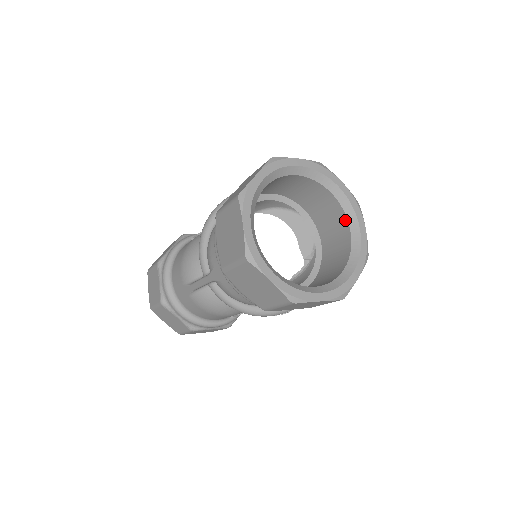
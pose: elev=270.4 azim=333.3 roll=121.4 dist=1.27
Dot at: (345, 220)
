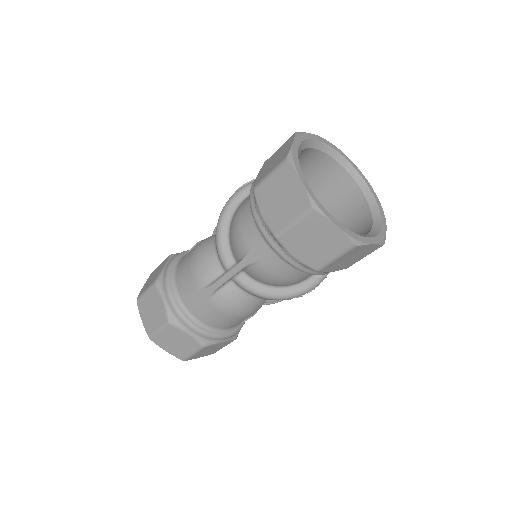
Dot at: (356, 187)
